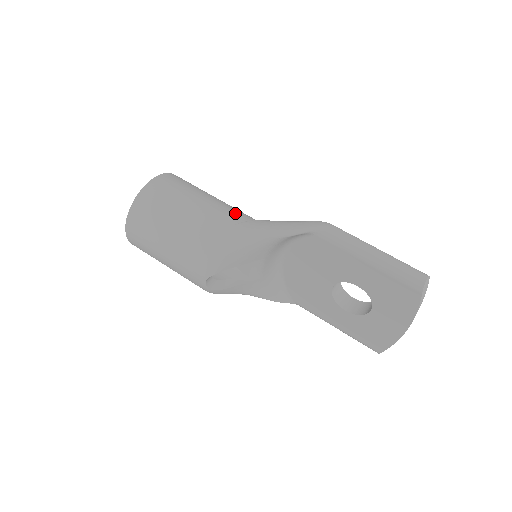
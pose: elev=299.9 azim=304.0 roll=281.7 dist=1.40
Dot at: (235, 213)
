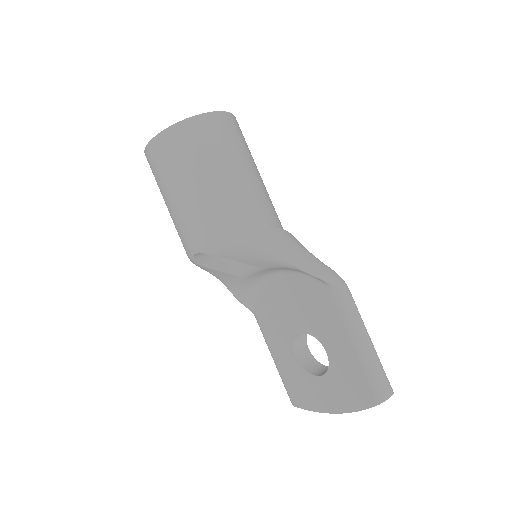
Dot at: (270, 208)
